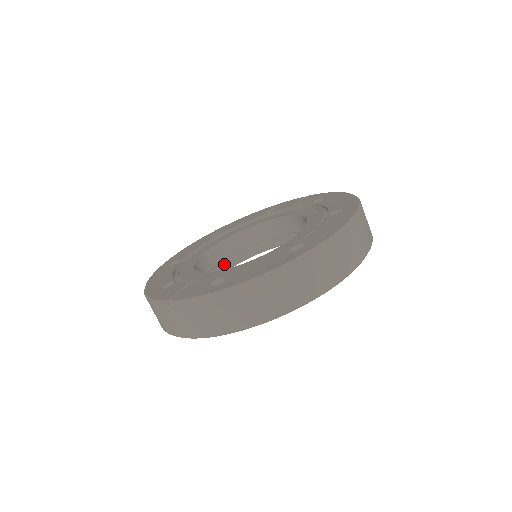
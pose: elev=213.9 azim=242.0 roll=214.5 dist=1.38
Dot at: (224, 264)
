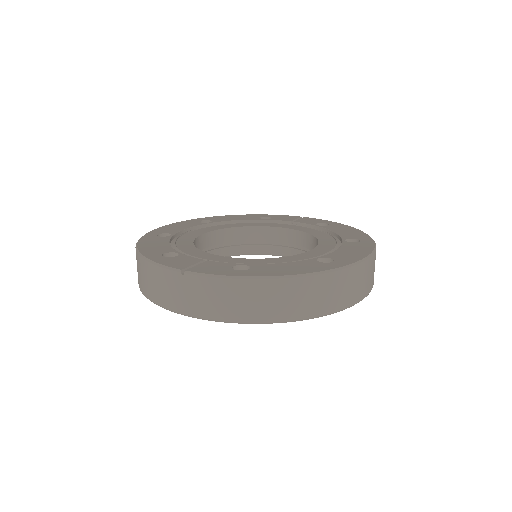
Dot at: occluded
